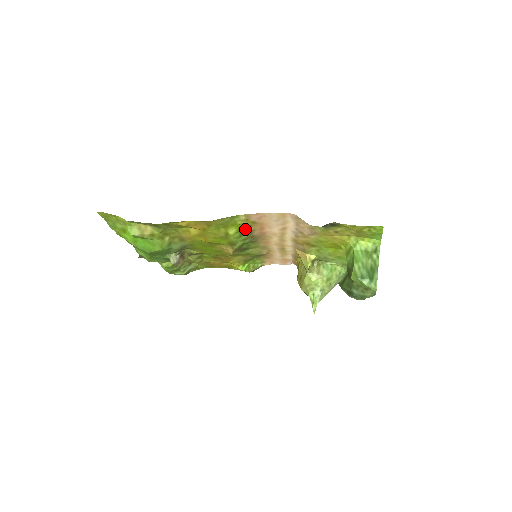
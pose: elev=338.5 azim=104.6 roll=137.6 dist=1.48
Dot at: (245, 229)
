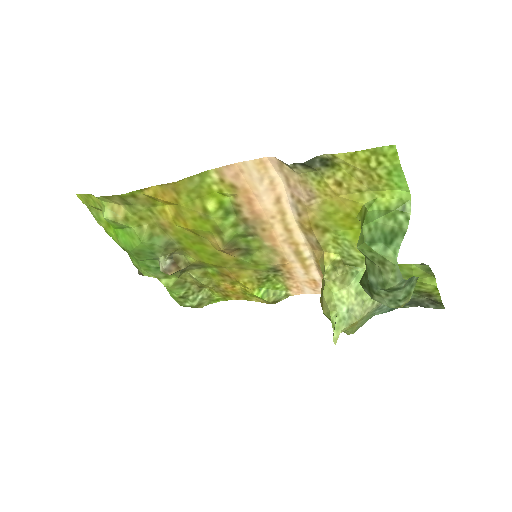
Dot at: (229, 204)
